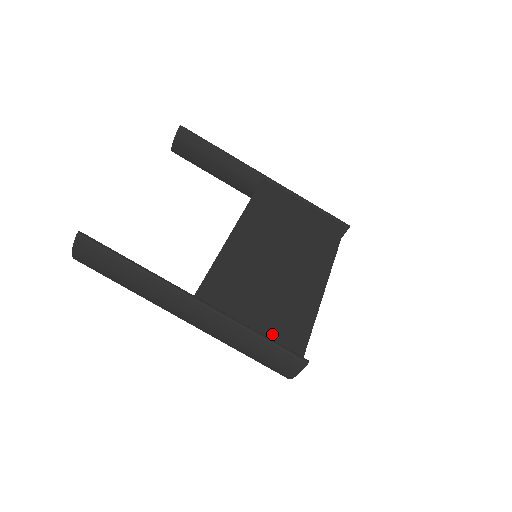
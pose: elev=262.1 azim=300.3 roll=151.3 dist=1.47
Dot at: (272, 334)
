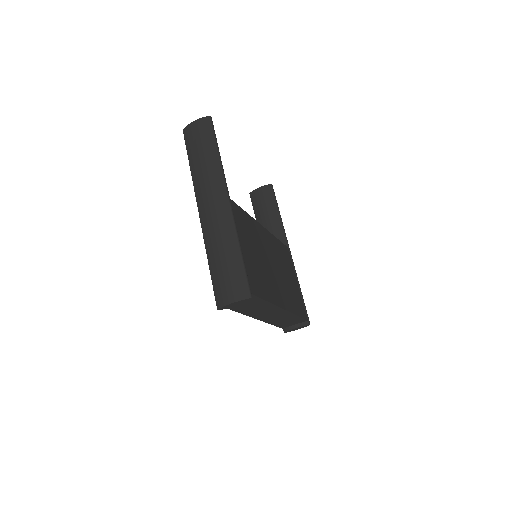
Dot at: (246, 264)
